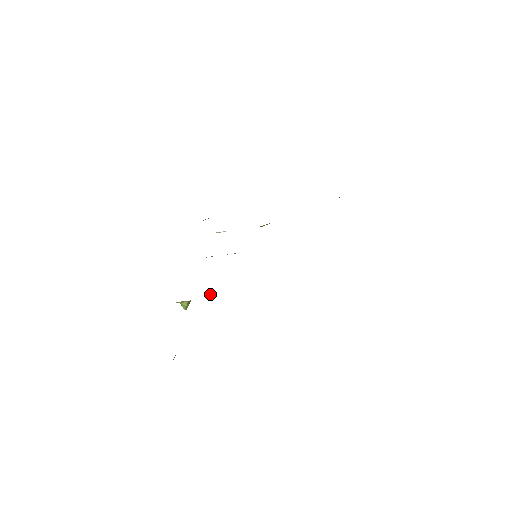
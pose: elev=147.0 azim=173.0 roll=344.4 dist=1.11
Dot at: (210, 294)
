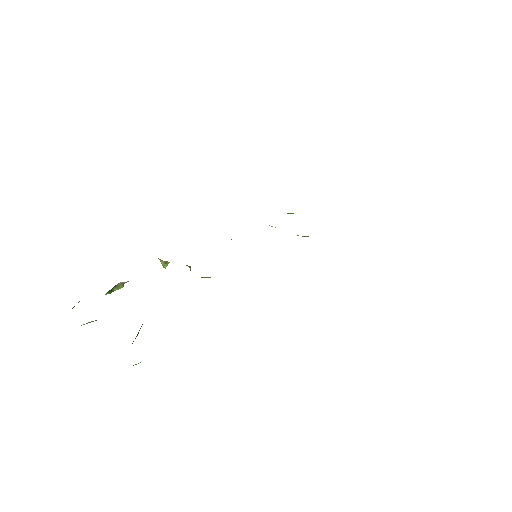
Dot at: (187, 265)
